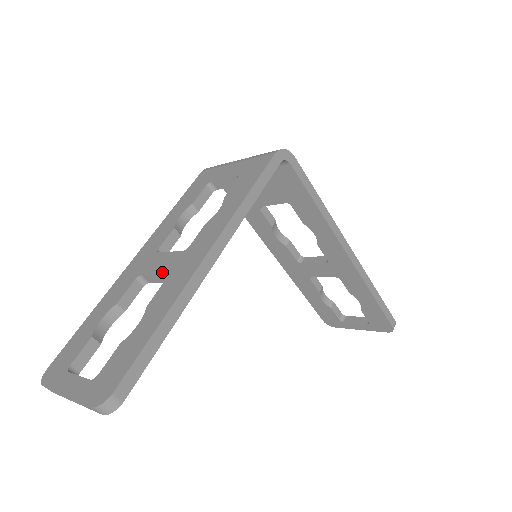
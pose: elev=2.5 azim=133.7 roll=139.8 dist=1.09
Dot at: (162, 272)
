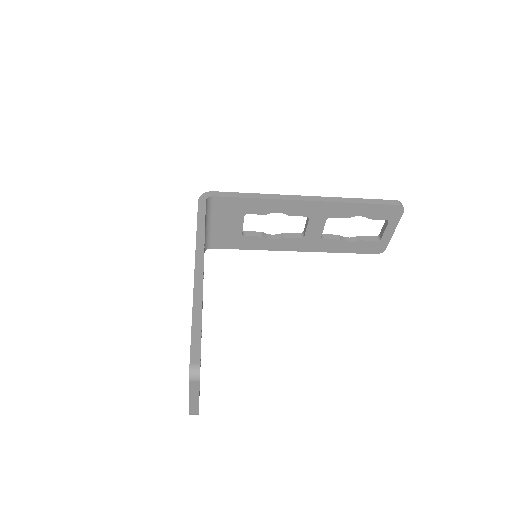
Dot at: occluded
